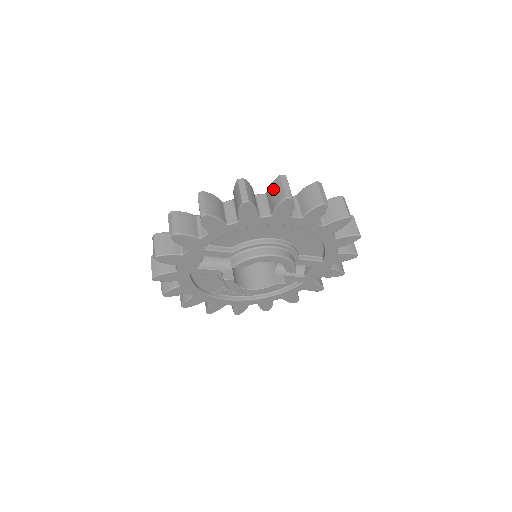
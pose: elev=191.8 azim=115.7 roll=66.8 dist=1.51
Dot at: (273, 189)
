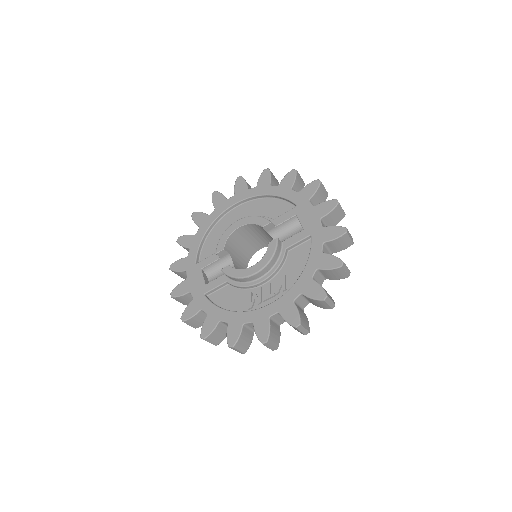
Dot at: occluded
